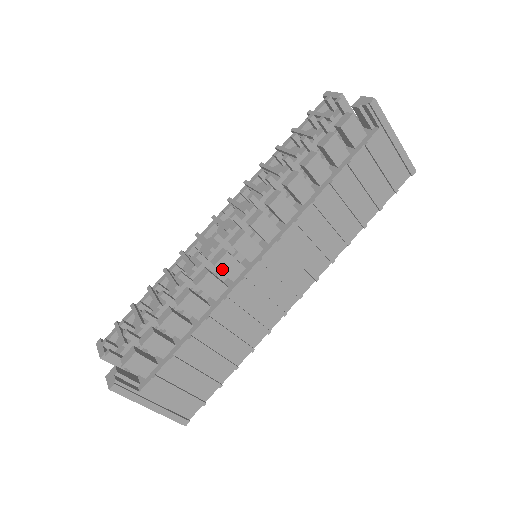
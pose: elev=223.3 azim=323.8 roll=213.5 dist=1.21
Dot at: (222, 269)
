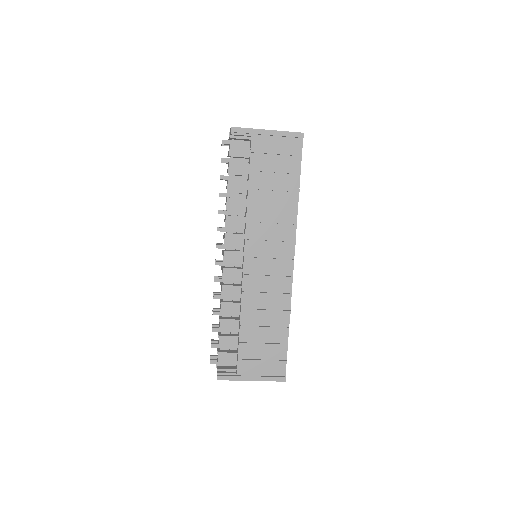
Dot at: (228, 279)
